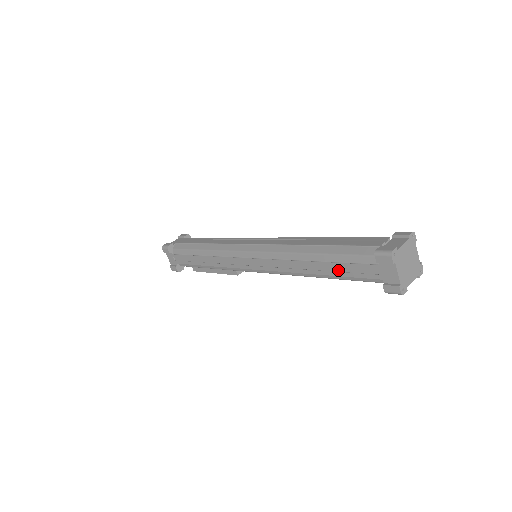
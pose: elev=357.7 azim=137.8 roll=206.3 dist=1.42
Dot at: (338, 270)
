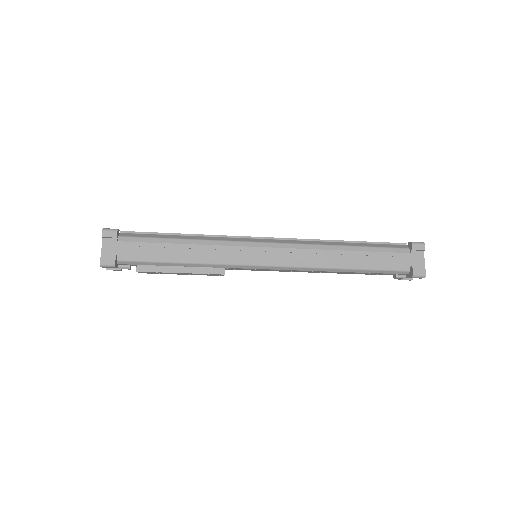
Dot at: (372, 259)
